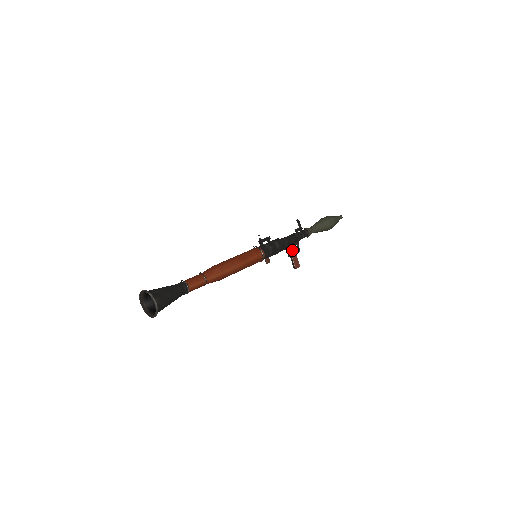
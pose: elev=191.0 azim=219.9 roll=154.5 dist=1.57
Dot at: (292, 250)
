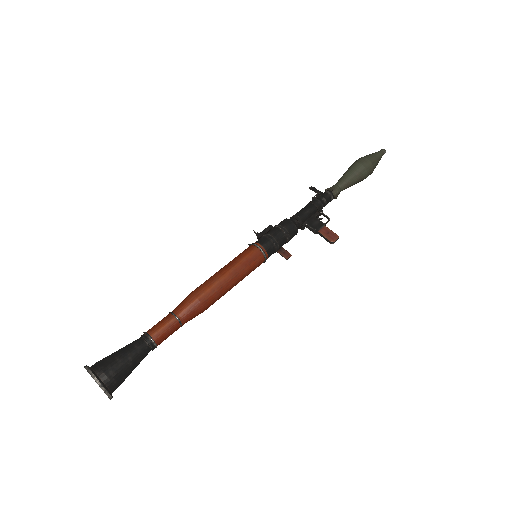
Dot at: (314, 223)
